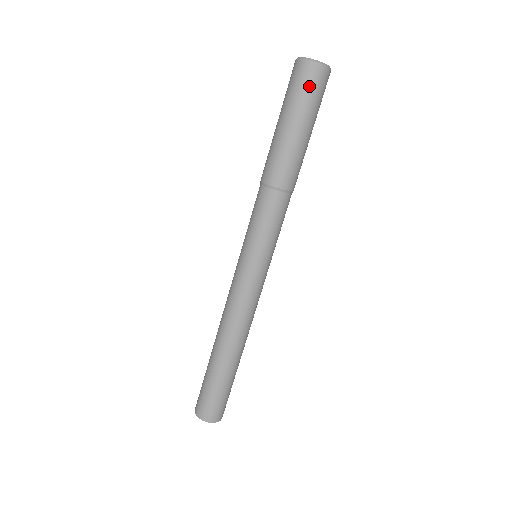
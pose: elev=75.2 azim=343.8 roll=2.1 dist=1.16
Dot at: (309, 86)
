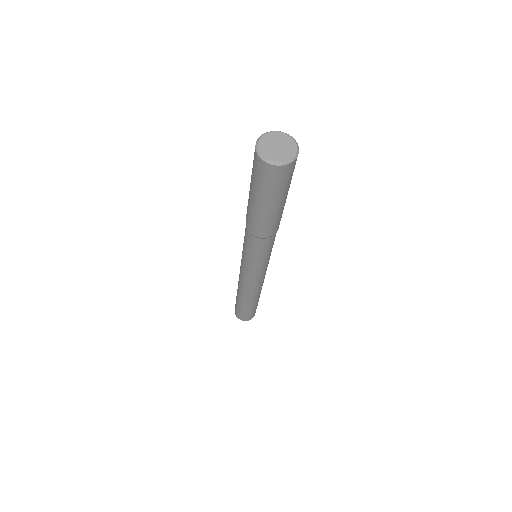
Dot at: (261, 177)
